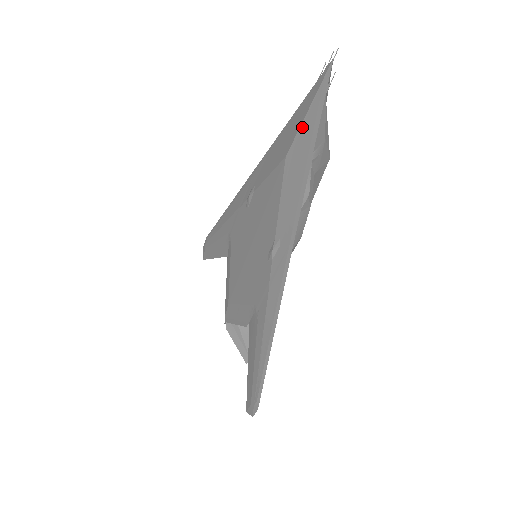
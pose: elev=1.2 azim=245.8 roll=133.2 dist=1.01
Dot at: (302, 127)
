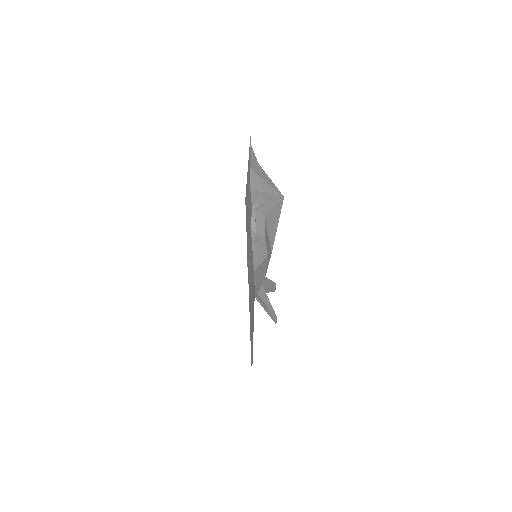
Dot at: (247, 183)
